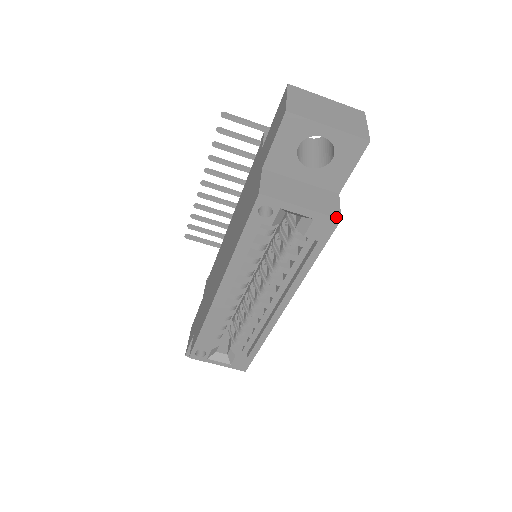
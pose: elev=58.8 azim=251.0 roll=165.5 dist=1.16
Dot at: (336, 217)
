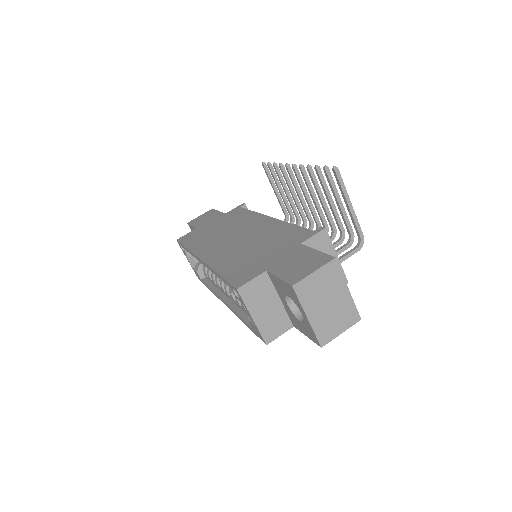
Dot at: (266, 341)
